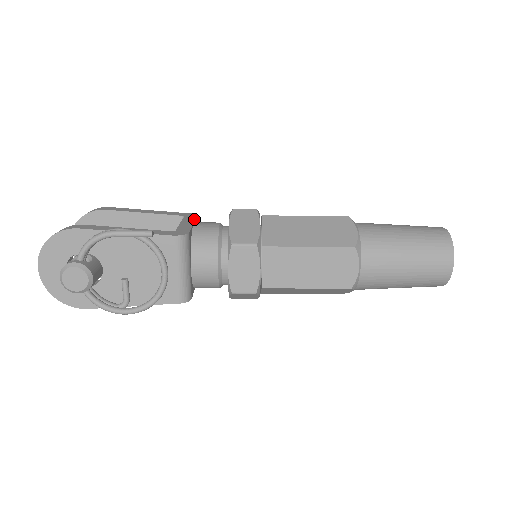
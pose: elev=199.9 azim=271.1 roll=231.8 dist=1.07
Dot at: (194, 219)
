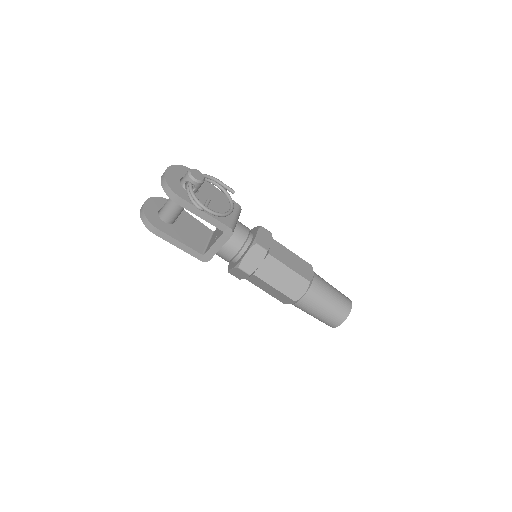
Dot at: occluded
